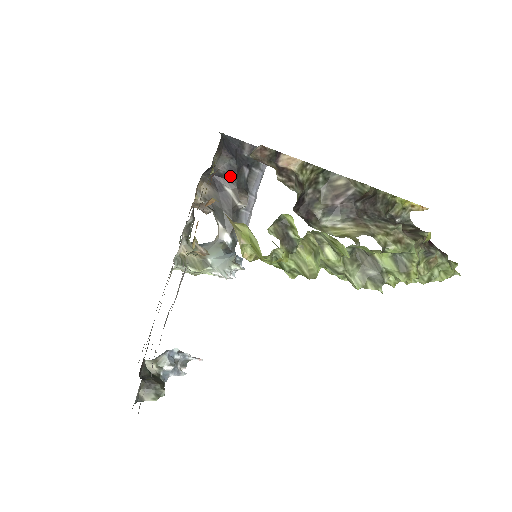
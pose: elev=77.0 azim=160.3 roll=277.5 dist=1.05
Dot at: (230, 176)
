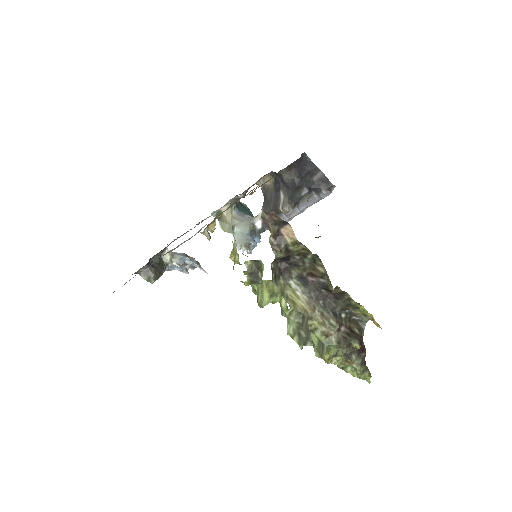
Dot at: (289, 187)
